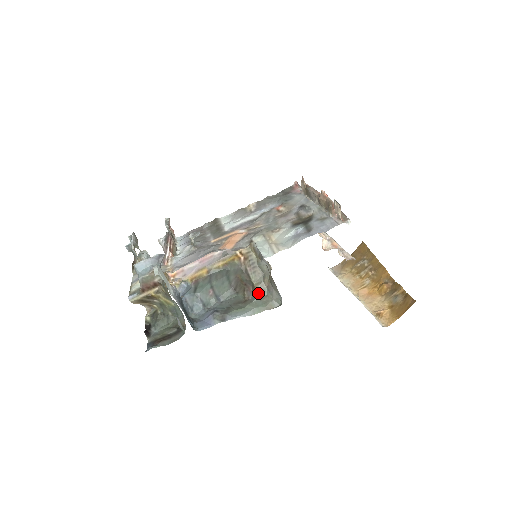
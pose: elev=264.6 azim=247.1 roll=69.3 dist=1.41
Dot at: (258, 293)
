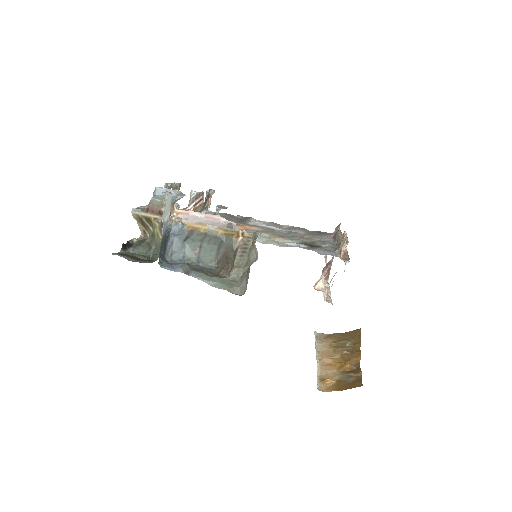
Dot at: (232, 274)
